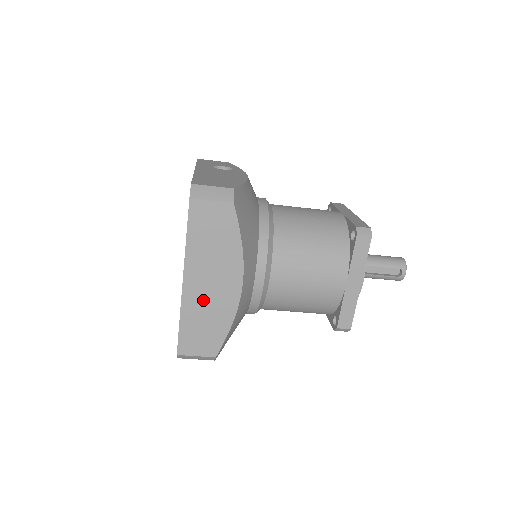
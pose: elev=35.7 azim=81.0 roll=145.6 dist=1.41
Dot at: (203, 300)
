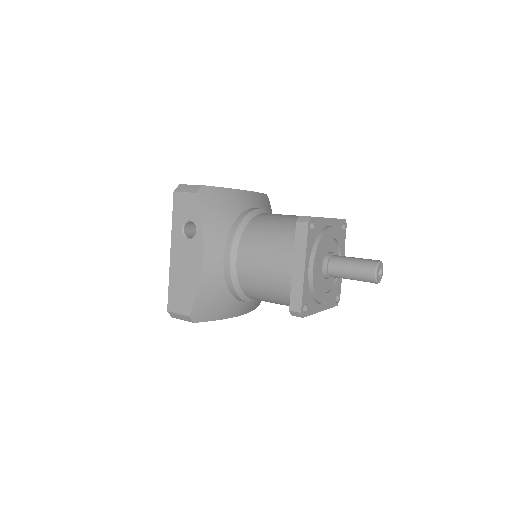
Dot at: occluded
